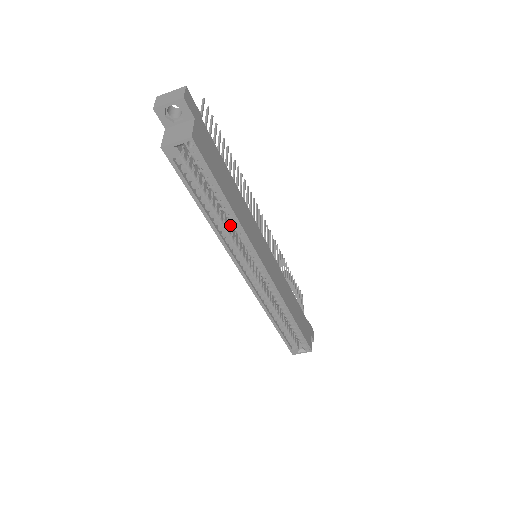
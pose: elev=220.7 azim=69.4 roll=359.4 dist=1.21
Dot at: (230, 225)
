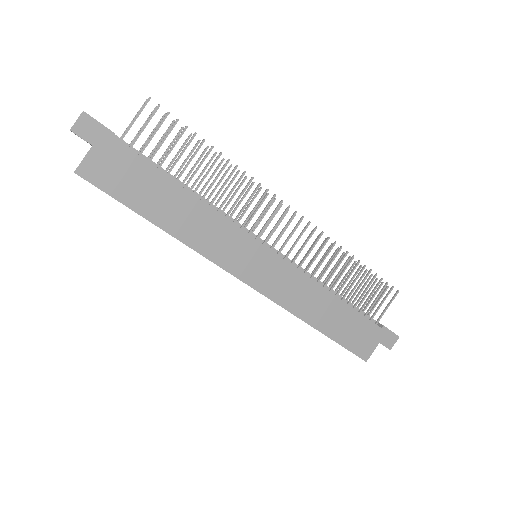
Dot at: occluded
